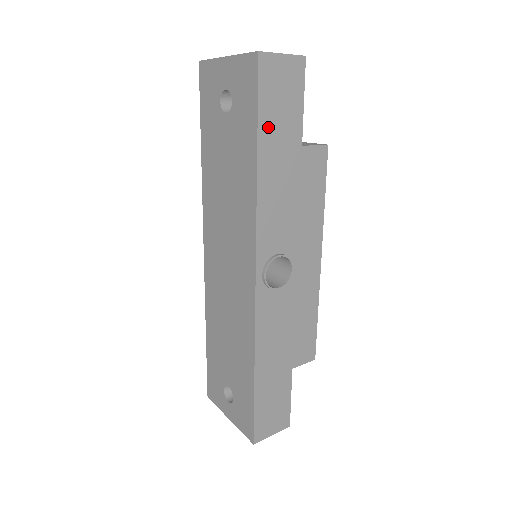
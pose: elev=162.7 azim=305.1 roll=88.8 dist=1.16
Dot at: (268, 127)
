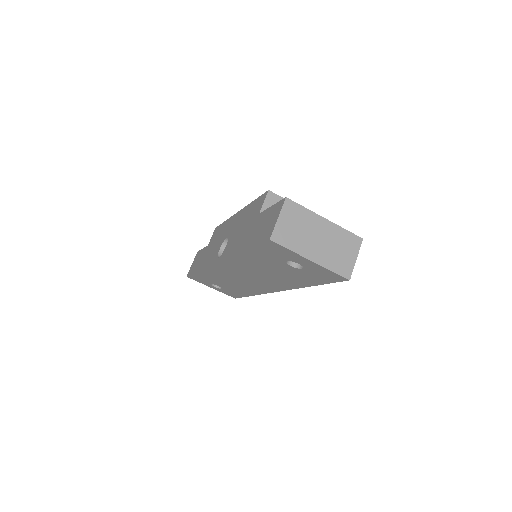
Dot at: occluded
